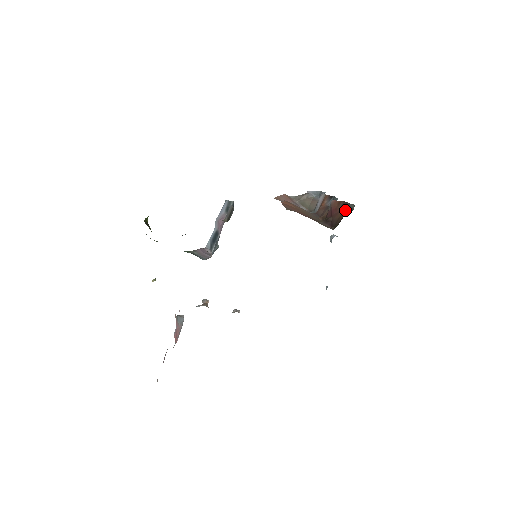
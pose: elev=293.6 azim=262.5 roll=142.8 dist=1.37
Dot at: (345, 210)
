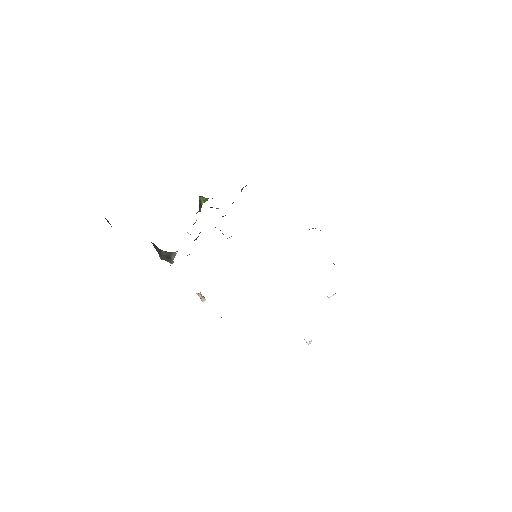
Dot at: occluded
